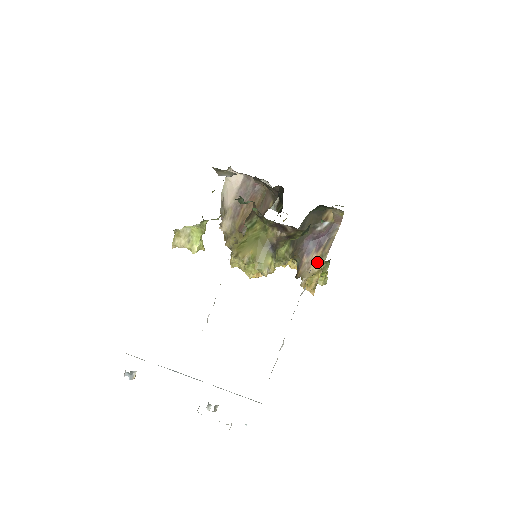
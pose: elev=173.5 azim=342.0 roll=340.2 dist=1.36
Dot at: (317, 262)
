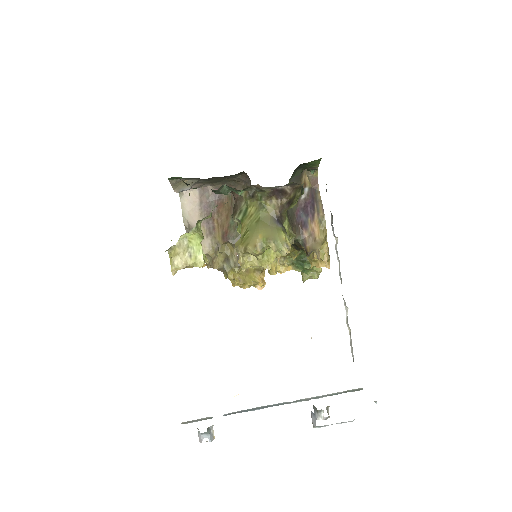
Dot at: (319, 230)
